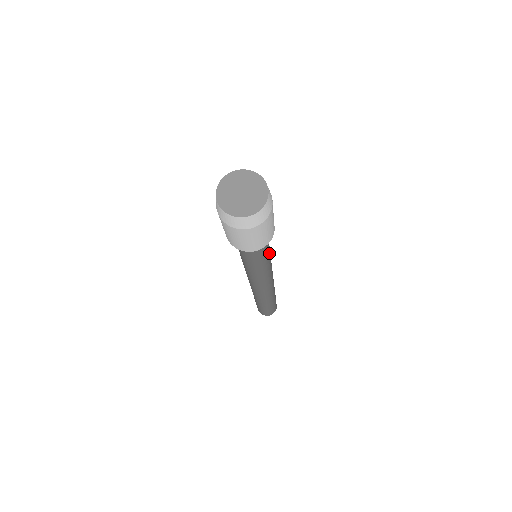
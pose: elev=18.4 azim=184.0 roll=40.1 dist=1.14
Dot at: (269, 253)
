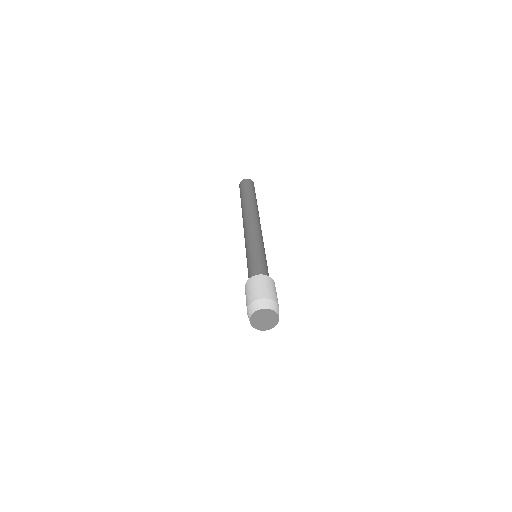
Dot at: occluded
